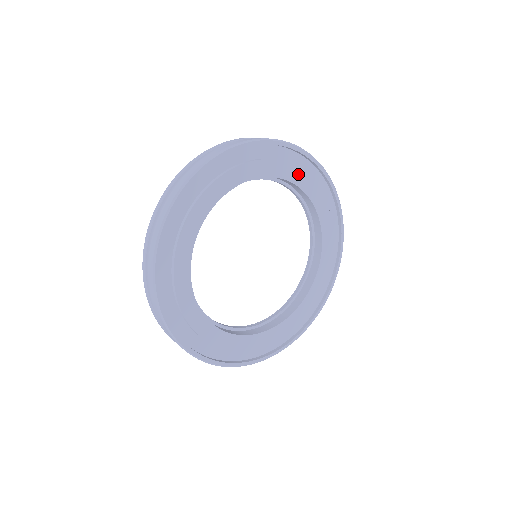
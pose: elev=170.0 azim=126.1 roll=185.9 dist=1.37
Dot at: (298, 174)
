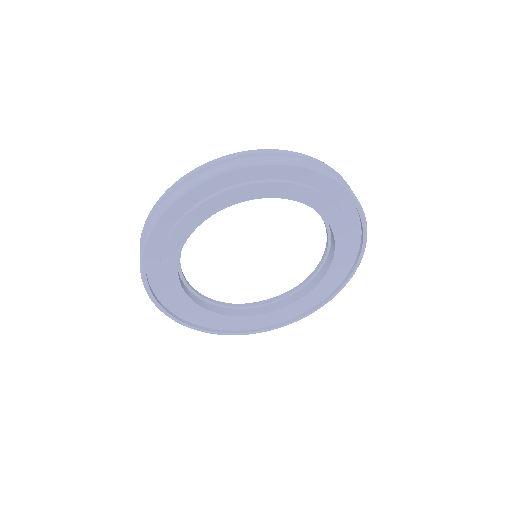
Dot at: (298, 190)
